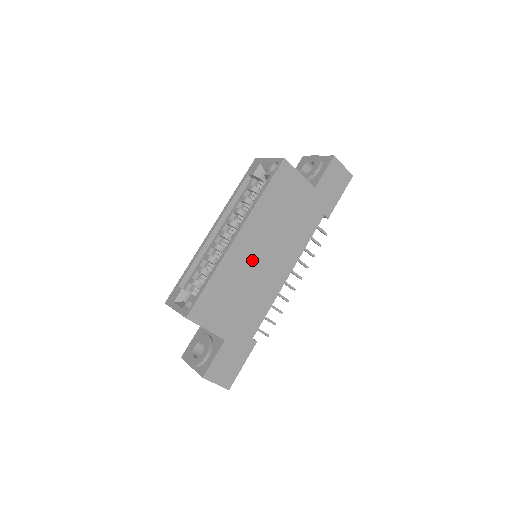
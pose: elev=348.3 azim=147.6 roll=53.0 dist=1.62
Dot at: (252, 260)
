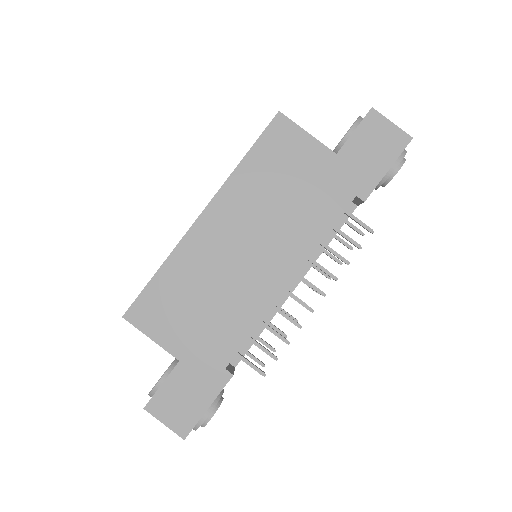
Dot at: (225, 251)
